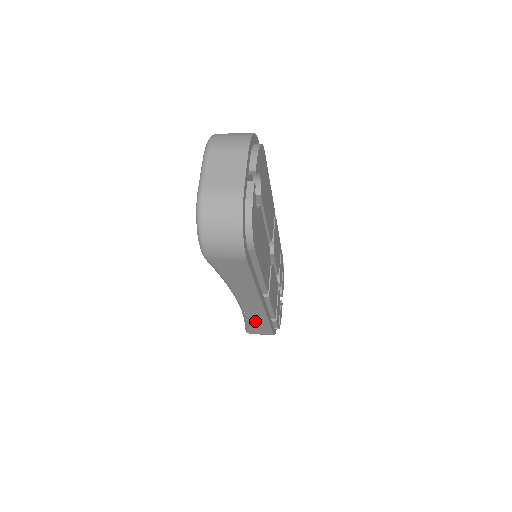
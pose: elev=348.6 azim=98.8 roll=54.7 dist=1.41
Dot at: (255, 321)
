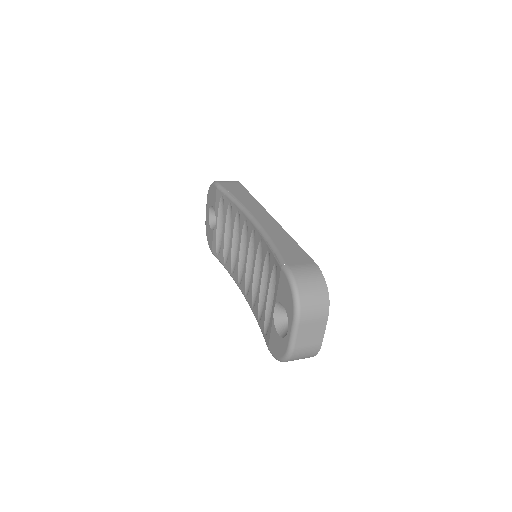
Dot at: occluded
